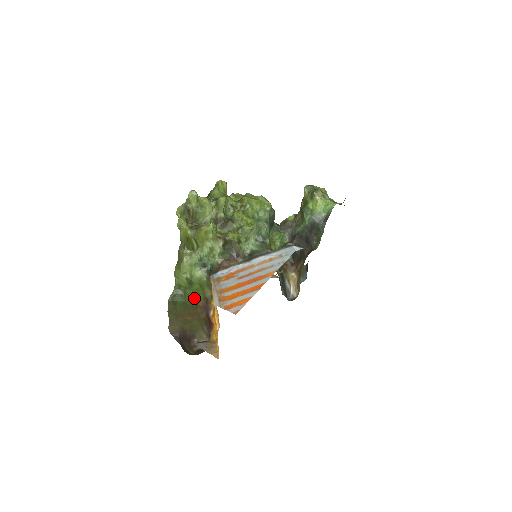
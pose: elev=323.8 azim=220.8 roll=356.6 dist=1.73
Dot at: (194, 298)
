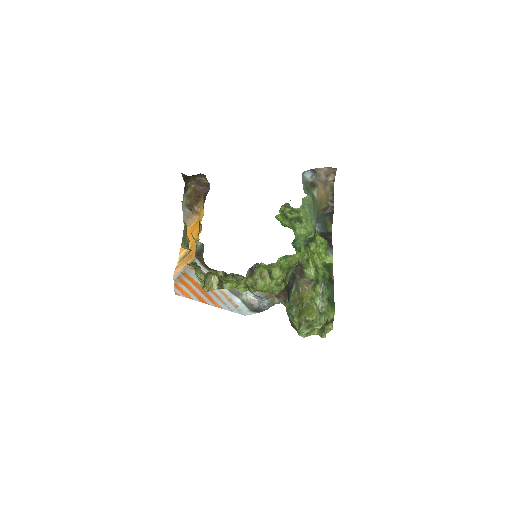
Dot at: occluded
